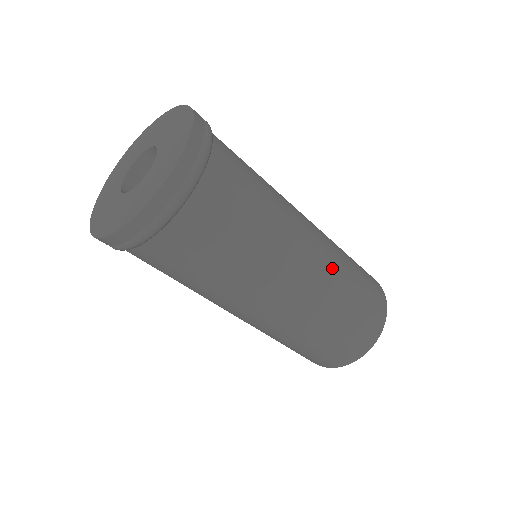
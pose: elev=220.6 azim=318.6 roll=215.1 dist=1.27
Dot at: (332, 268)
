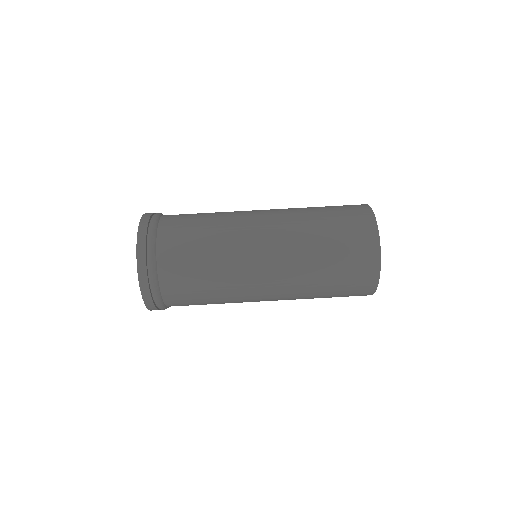
Dot at: (291, 231)
